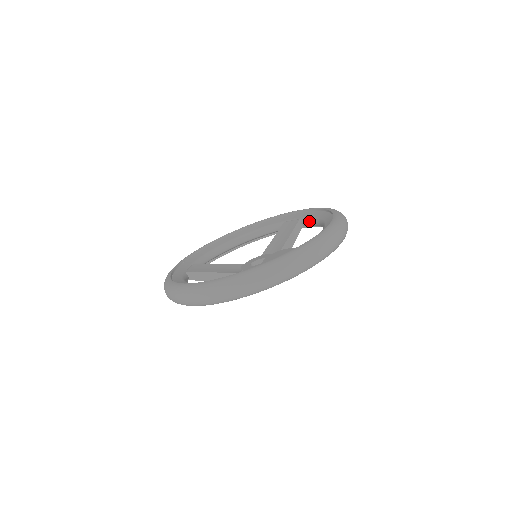
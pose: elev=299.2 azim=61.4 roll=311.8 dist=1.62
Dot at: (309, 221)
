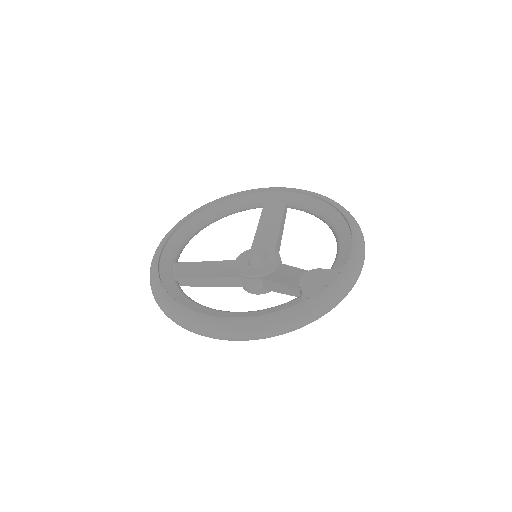
Dot at: (299, 207)
